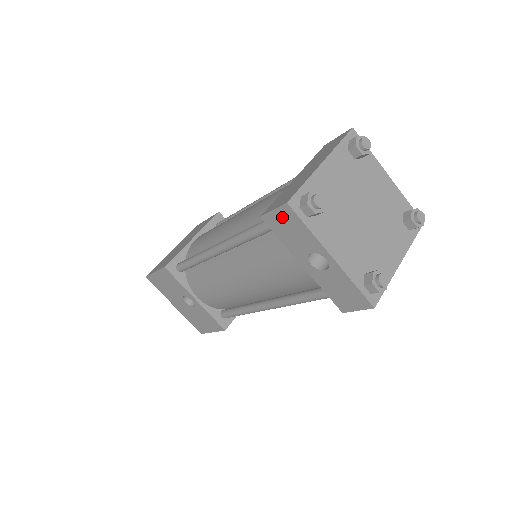
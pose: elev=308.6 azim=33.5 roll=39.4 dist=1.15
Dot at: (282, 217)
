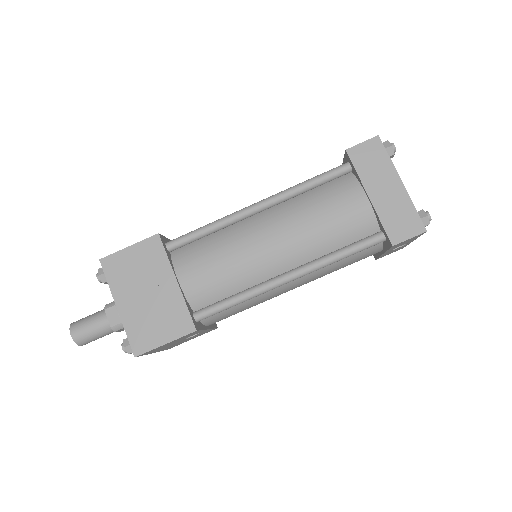
Dot at: occluded
